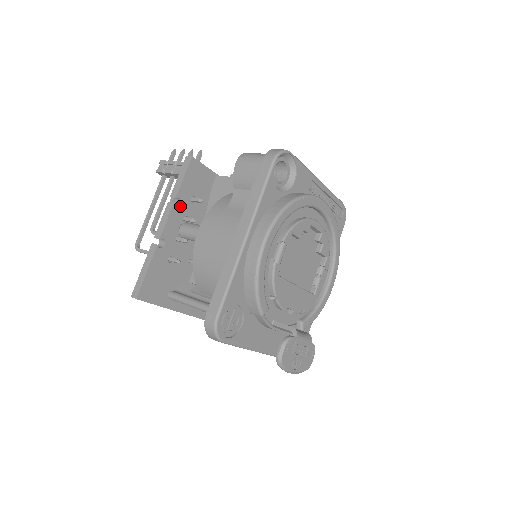
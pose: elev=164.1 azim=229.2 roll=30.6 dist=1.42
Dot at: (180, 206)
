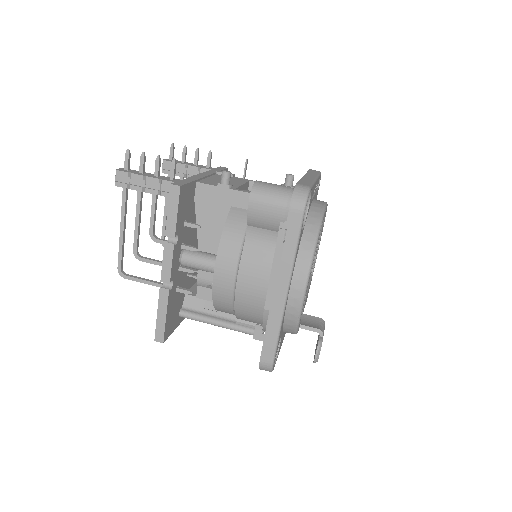
Dot at: (178, 240)
